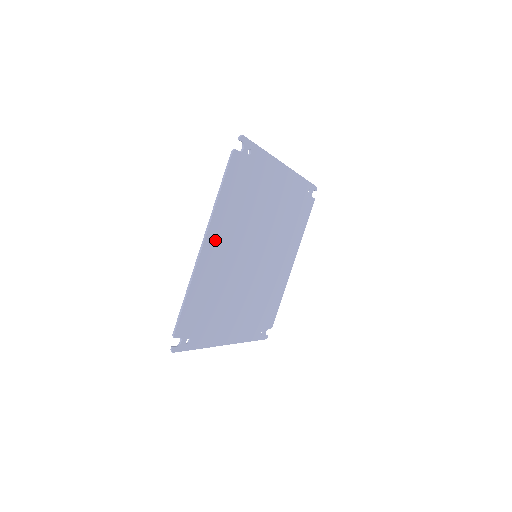
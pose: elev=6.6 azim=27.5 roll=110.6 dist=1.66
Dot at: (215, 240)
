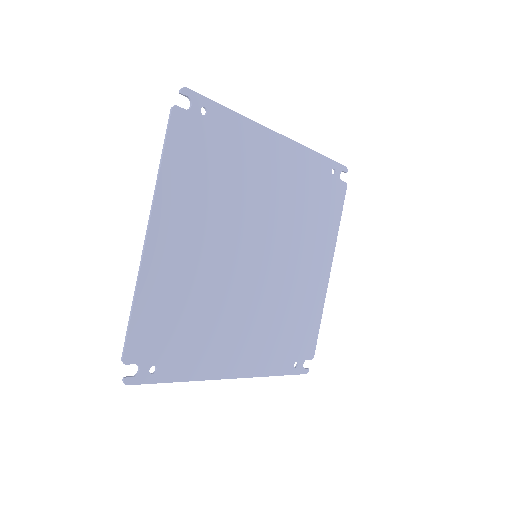
Dot at: (170, 229)
